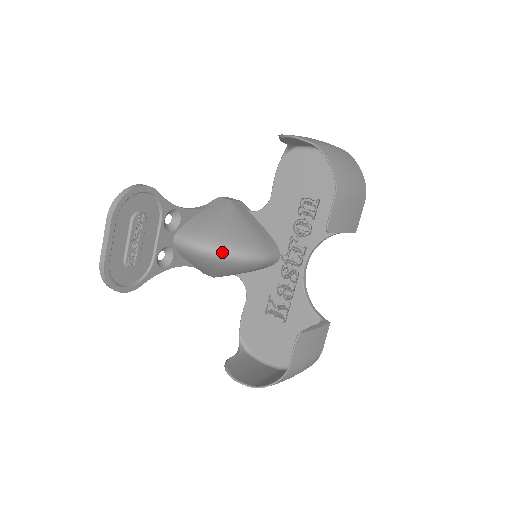
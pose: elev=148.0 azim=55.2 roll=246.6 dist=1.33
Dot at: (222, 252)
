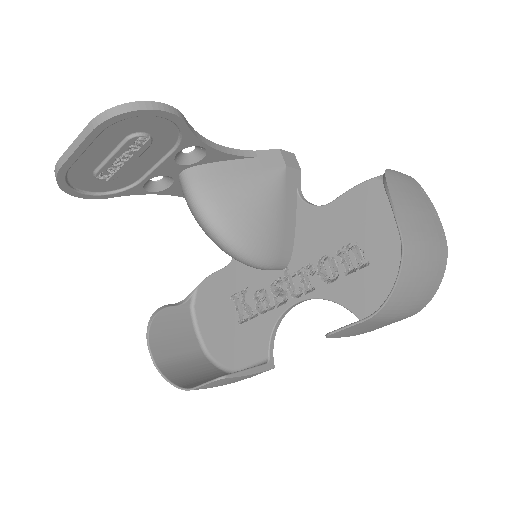
Dot at: (217, 234)
